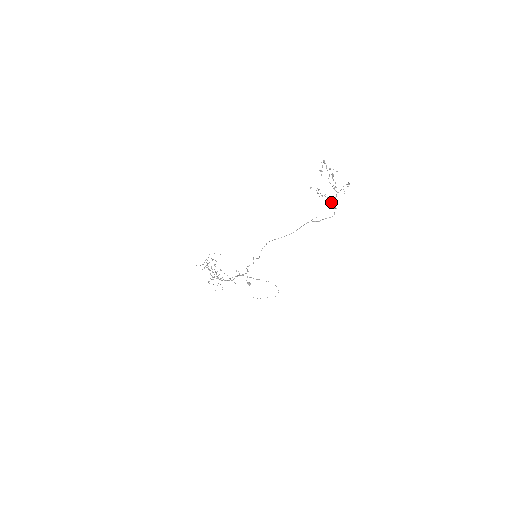
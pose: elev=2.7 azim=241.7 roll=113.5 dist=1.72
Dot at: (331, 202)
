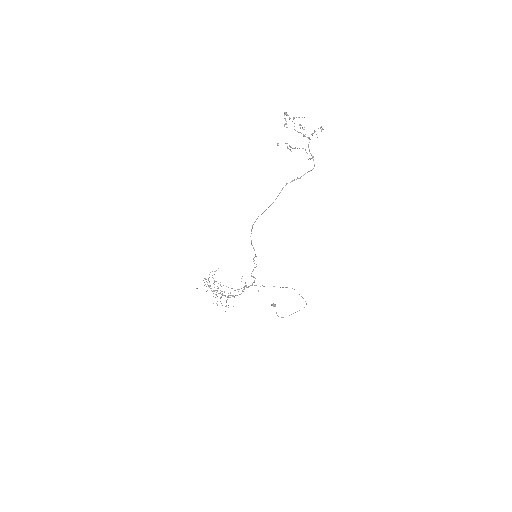
Dot at: (306, 152)
